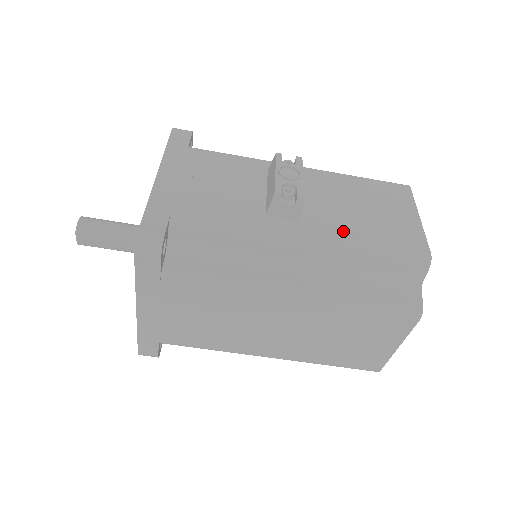
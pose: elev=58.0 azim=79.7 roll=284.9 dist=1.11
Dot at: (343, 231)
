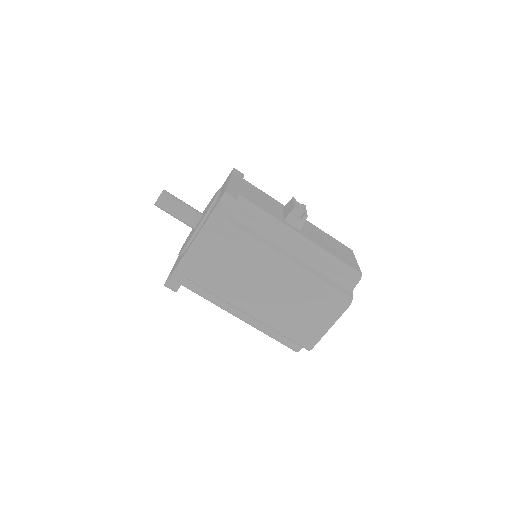
Dot at: (320, 245)
